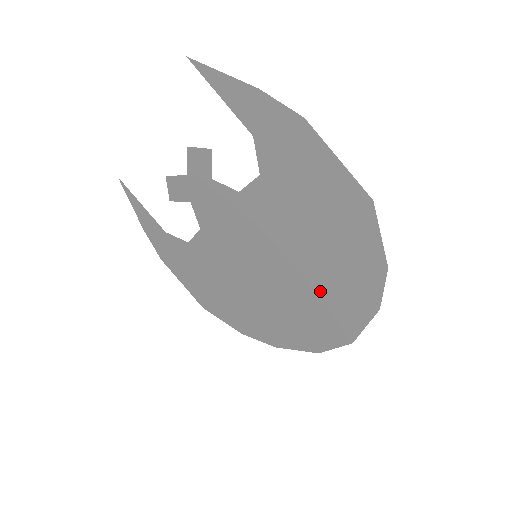
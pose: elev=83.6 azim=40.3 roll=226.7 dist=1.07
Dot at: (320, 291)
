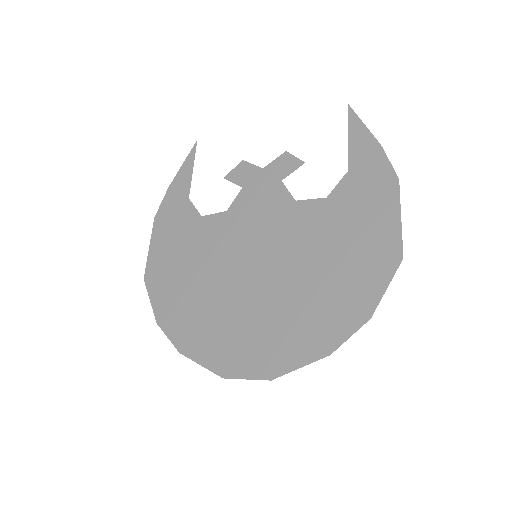
Dot at: (287, 313)
